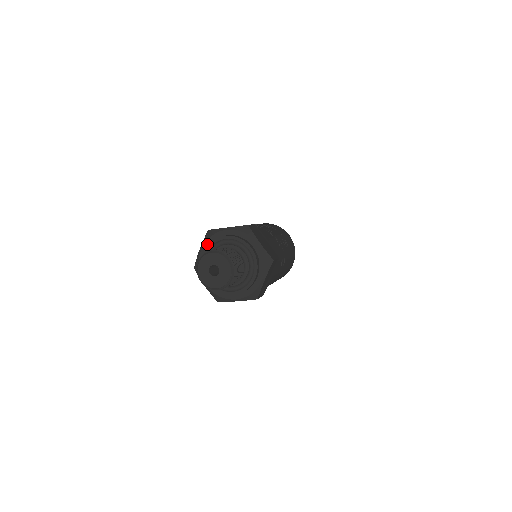
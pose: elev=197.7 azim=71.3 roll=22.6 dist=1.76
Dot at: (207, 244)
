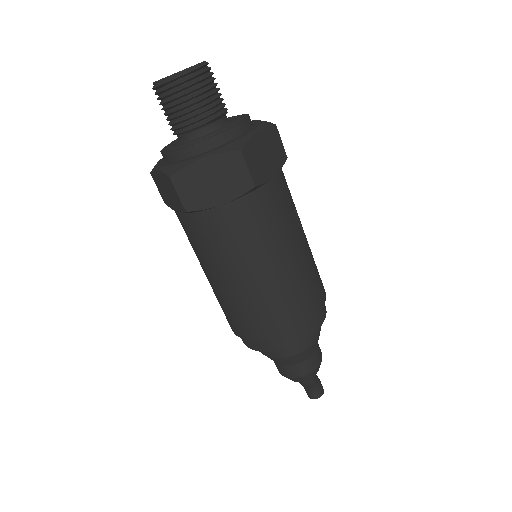
Dot at: occluded
